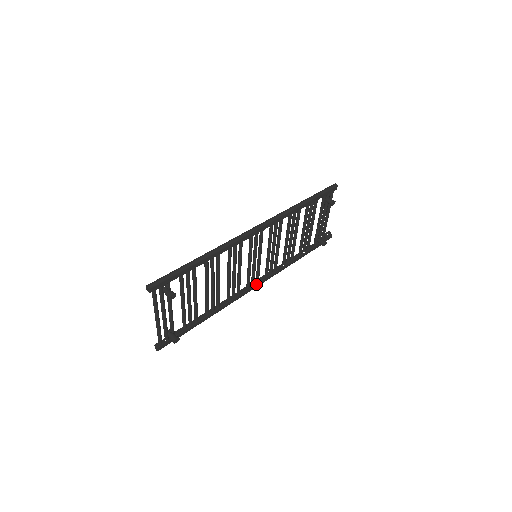
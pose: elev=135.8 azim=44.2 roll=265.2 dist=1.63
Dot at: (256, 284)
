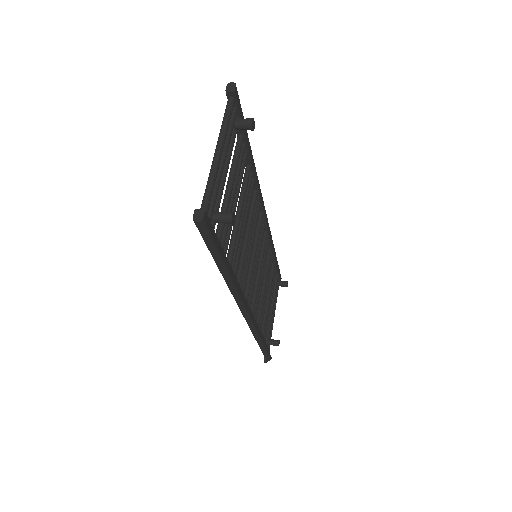
Dot at: (249, 308)
